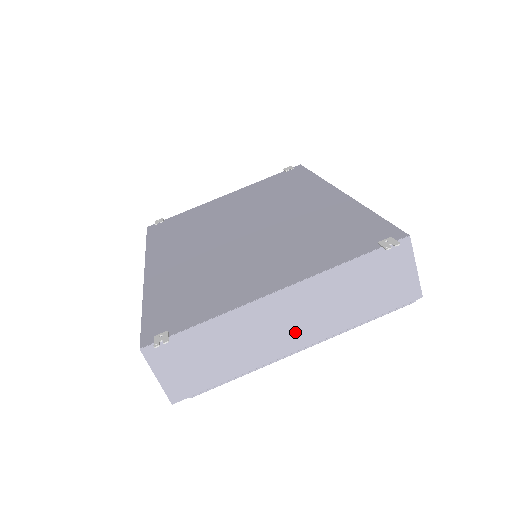
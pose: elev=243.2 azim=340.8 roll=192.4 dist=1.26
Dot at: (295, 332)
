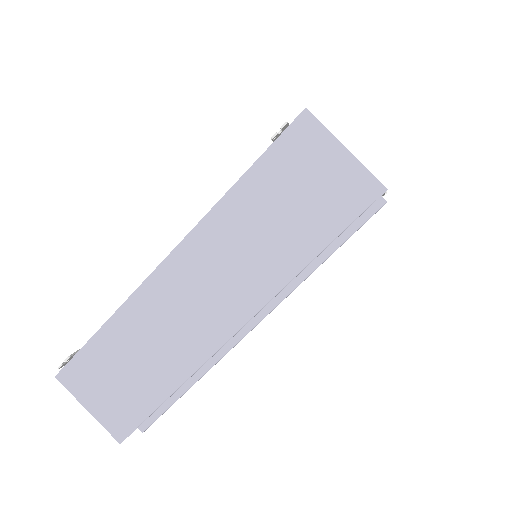
Dot at: (220, 305)
